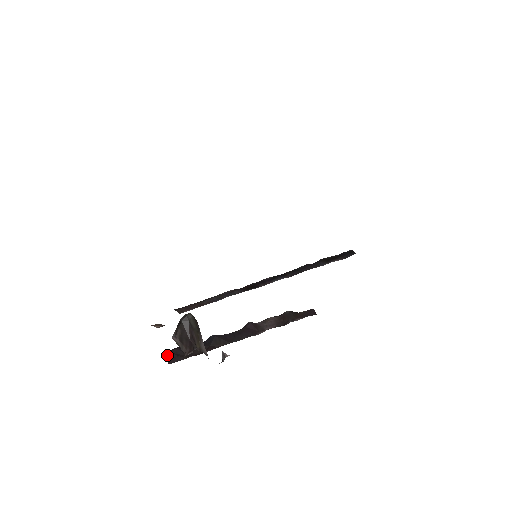
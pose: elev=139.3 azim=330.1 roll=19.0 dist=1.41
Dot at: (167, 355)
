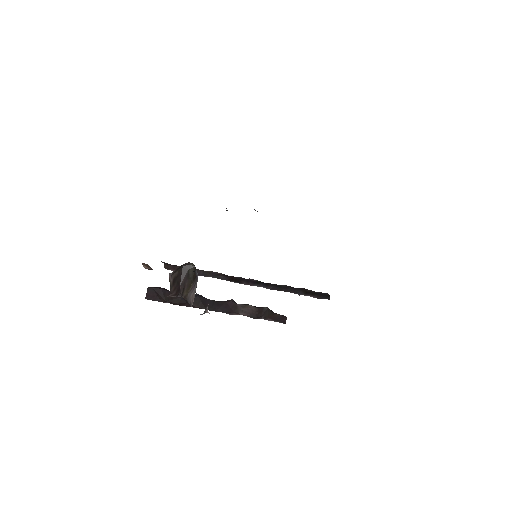
Dot at: (149, 290)
